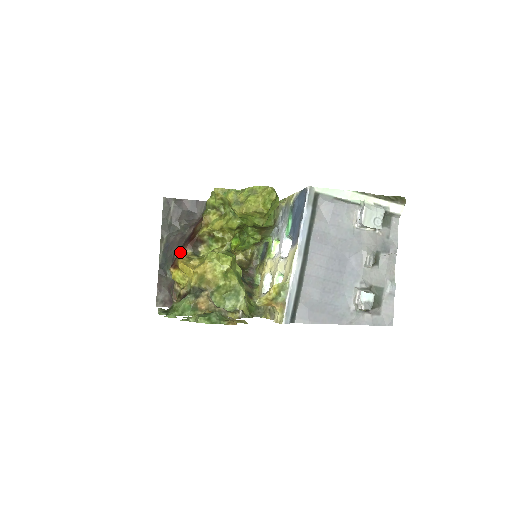
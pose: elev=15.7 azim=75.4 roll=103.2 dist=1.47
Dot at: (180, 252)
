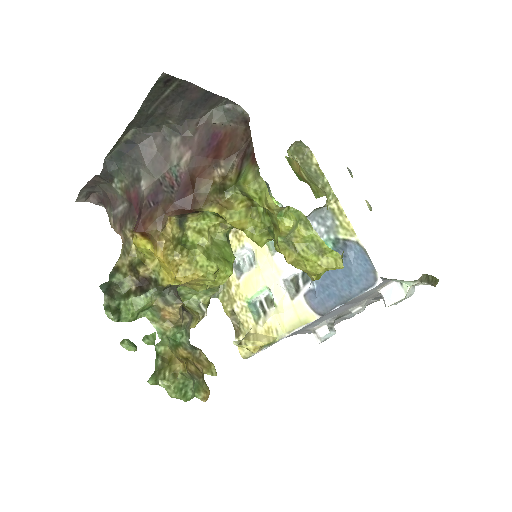
Dot at: (160, 213)
